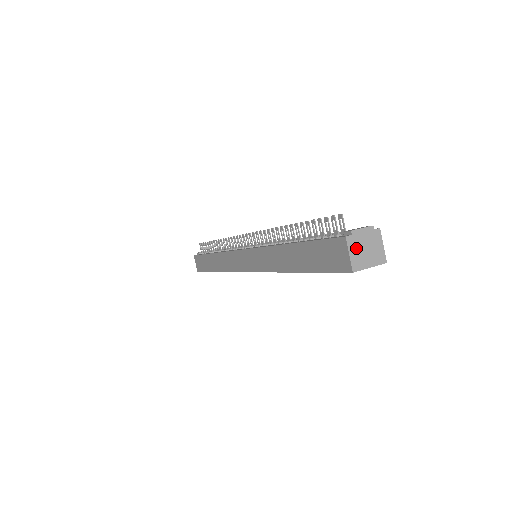
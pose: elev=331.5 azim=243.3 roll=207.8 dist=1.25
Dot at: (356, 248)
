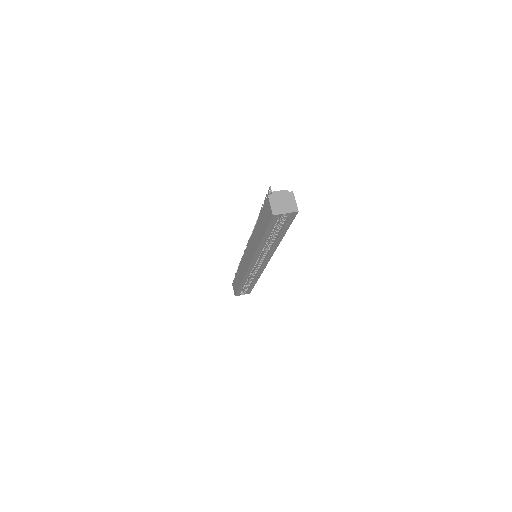
Dot at: (275, 202)
